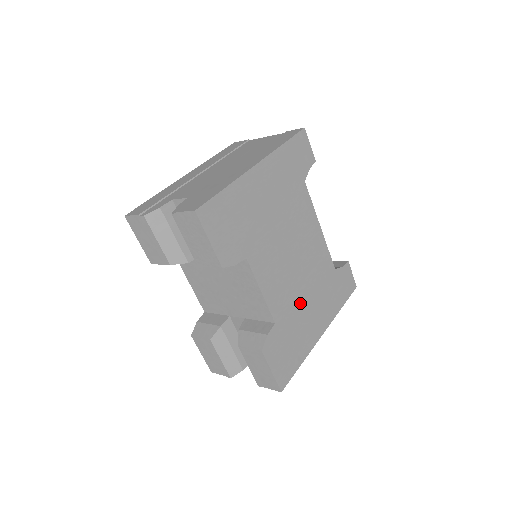
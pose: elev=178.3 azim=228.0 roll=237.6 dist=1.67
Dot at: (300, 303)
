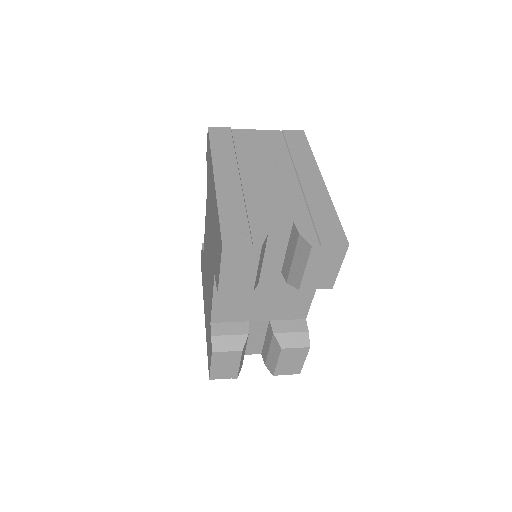
Dot at: occluded
